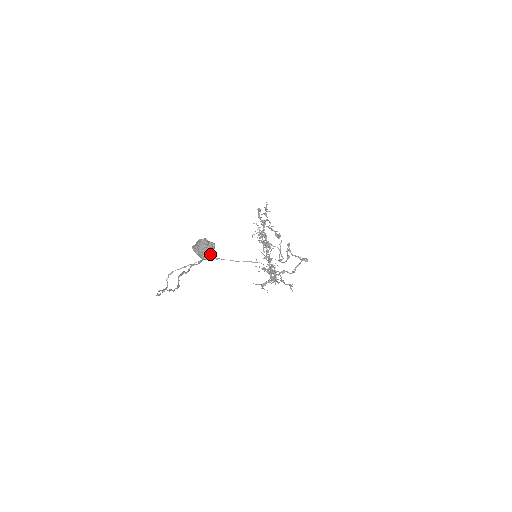
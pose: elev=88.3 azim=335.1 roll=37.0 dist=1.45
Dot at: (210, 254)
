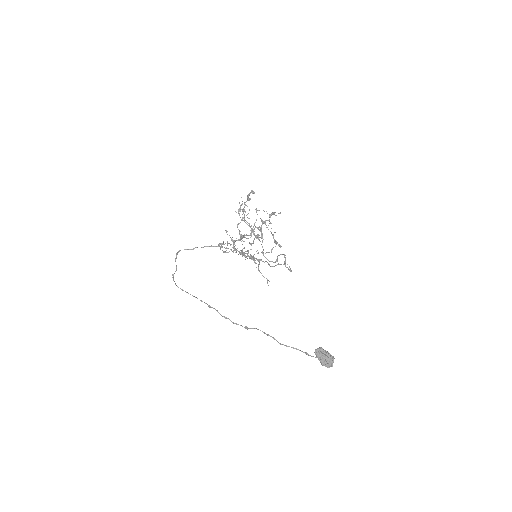
Dot at: (329, 364)
